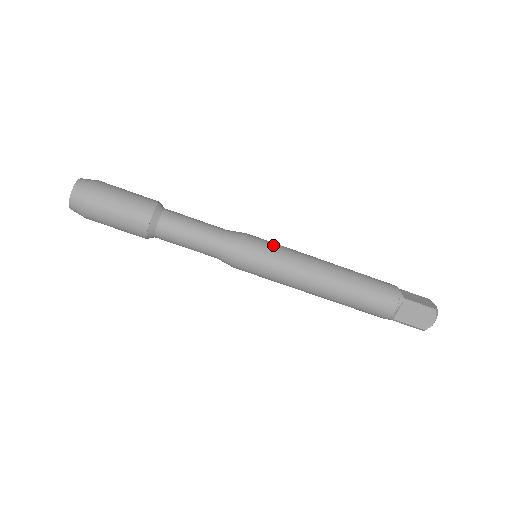
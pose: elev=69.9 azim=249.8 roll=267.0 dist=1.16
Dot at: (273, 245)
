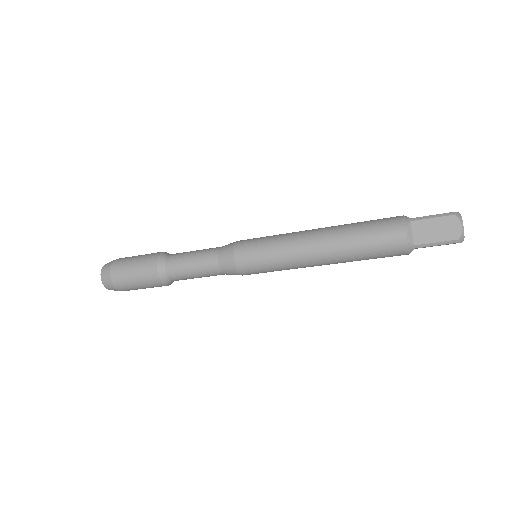
Dot at: (261, 258)
